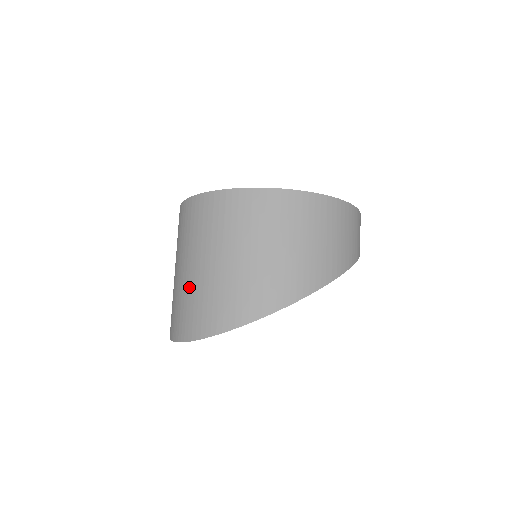
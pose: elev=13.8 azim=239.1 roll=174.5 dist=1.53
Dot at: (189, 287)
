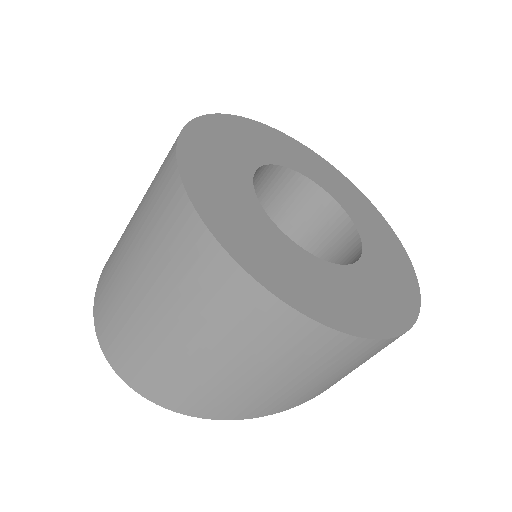
Dot at: (138, 324)
